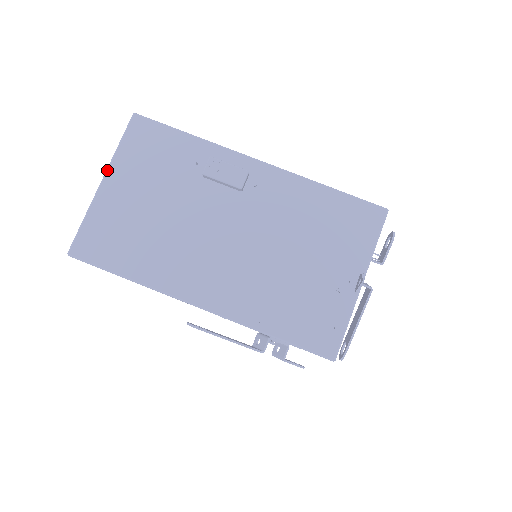
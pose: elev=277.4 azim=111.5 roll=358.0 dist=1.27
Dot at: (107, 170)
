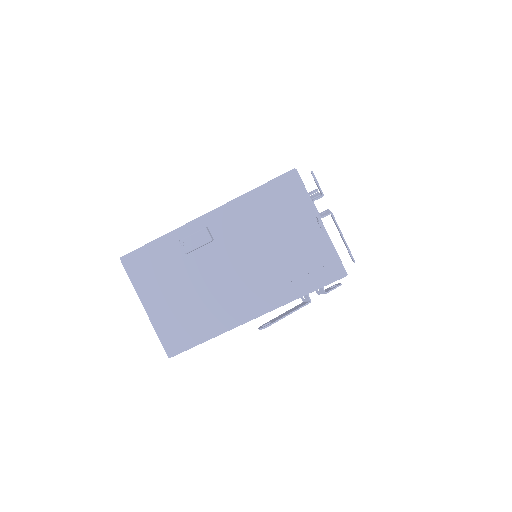
Dot at: (140, 300)
